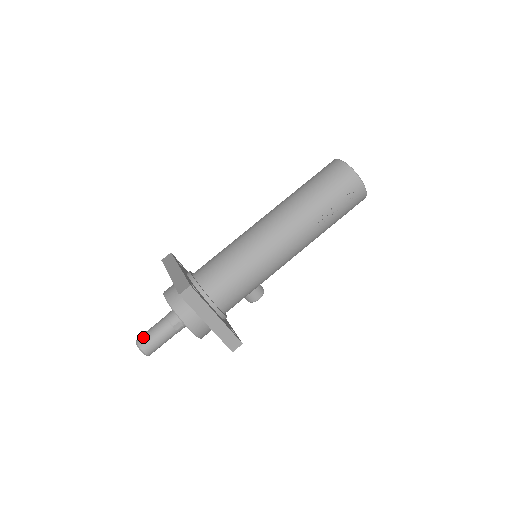
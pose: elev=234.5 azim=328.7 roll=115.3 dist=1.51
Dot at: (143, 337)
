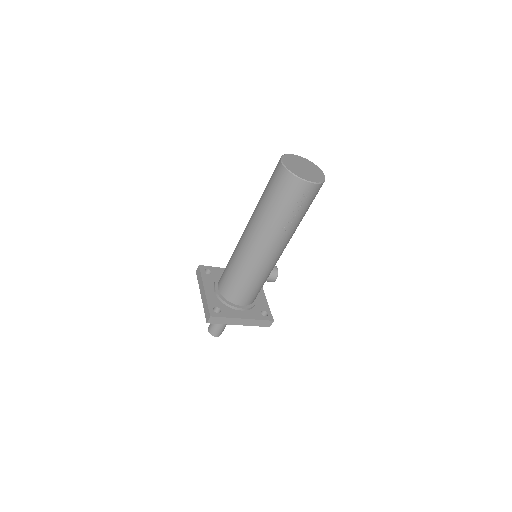
Dot at: (210, 328)
